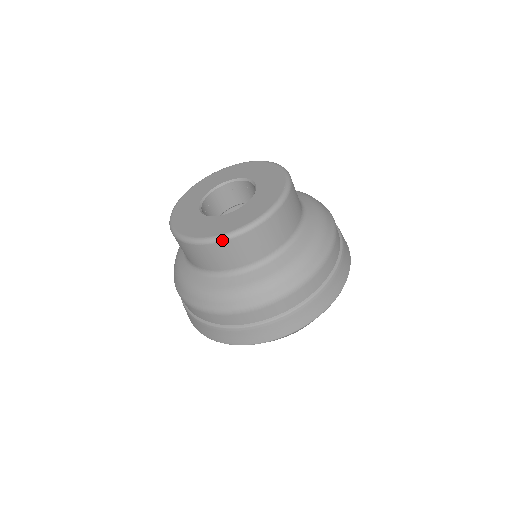
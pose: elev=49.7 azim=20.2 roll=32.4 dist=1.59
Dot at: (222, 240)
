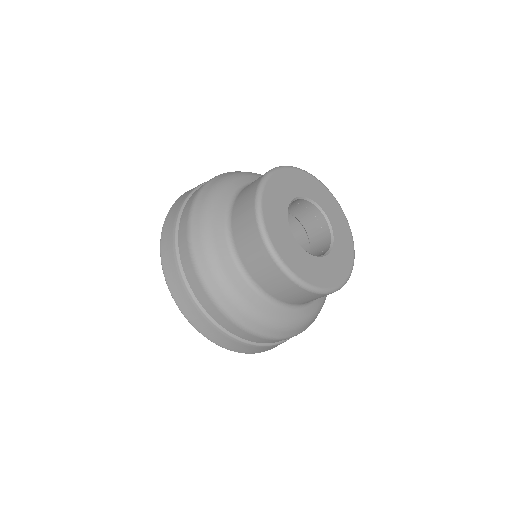
Dot at: (315, 292)
